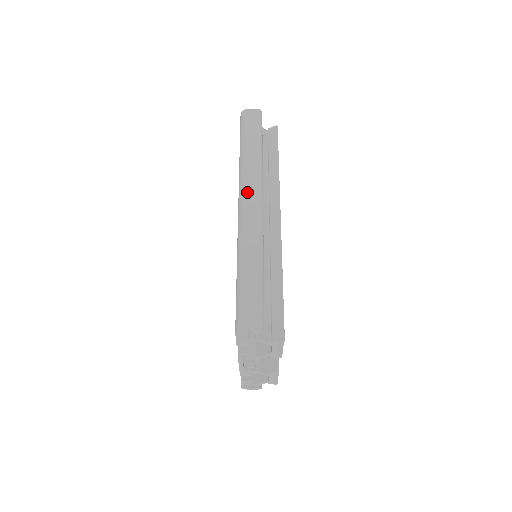
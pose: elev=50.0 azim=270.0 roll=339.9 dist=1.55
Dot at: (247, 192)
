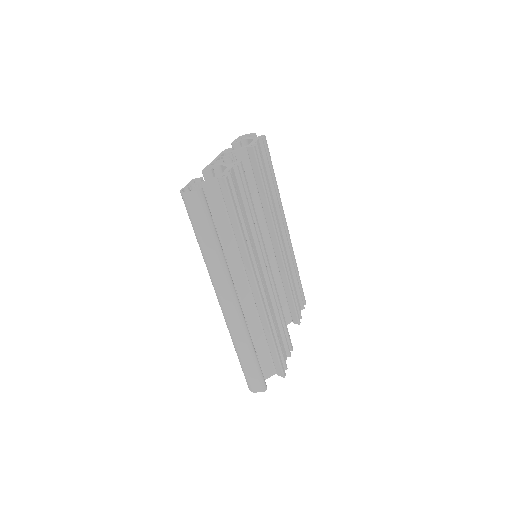
Dot at: (220, 295)
